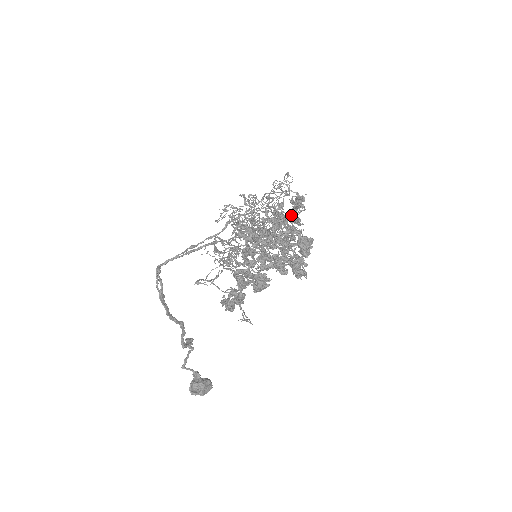
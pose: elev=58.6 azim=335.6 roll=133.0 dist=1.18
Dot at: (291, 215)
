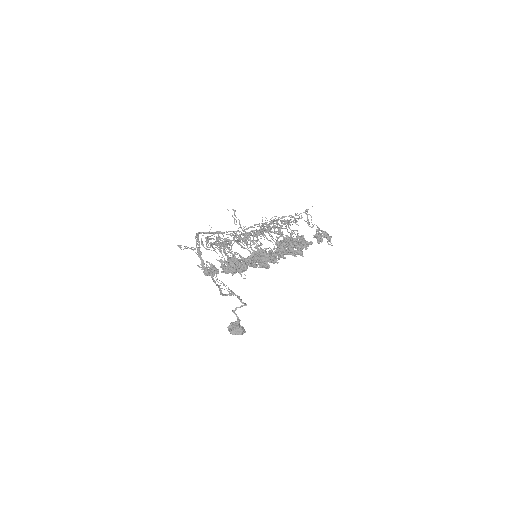
Dot at: occluded
